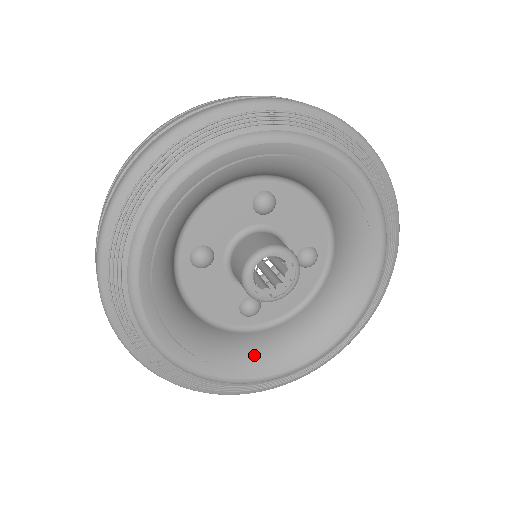
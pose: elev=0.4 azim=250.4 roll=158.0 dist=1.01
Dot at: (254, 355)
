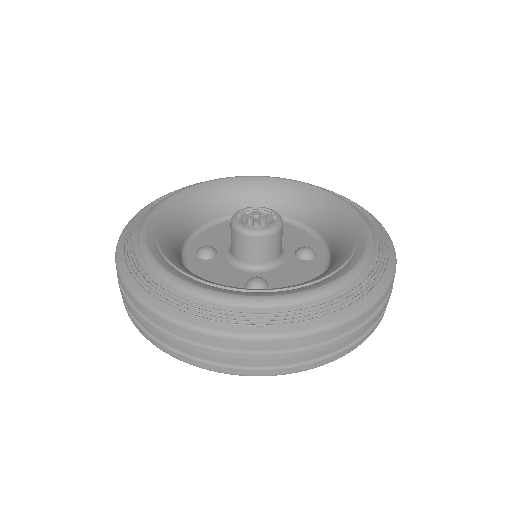
Dot at: occluded
